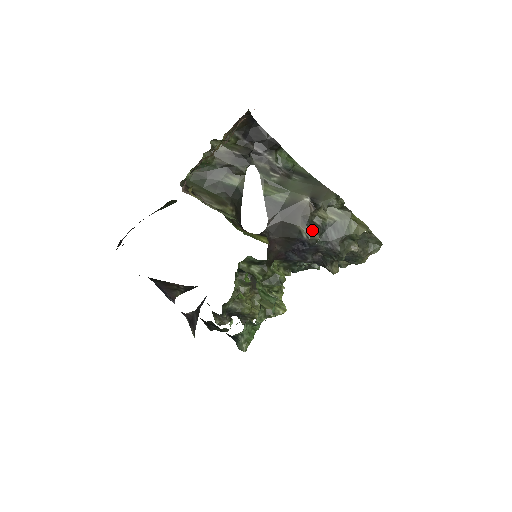
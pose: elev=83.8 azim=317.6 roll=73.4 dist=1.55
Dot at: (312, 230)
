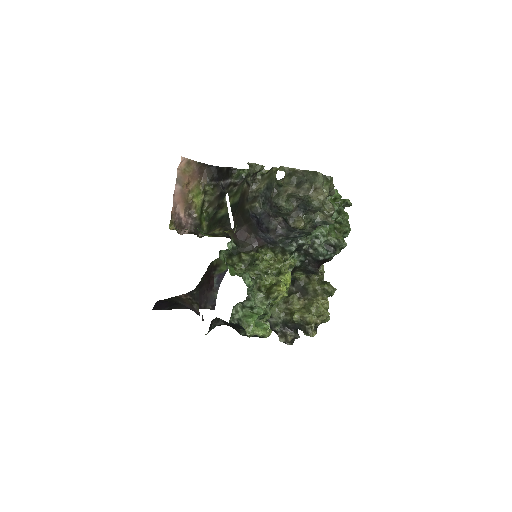
Dot at: (252, 202)
